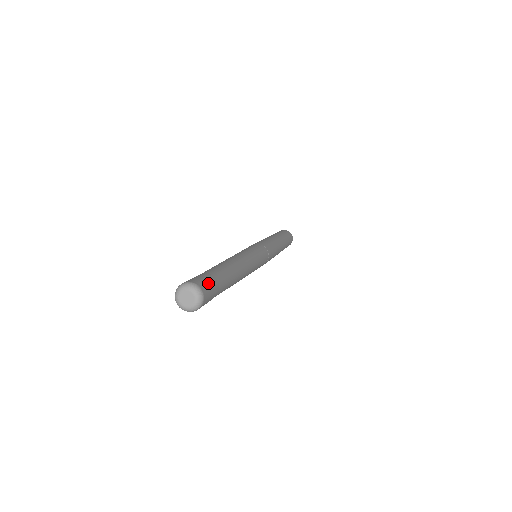
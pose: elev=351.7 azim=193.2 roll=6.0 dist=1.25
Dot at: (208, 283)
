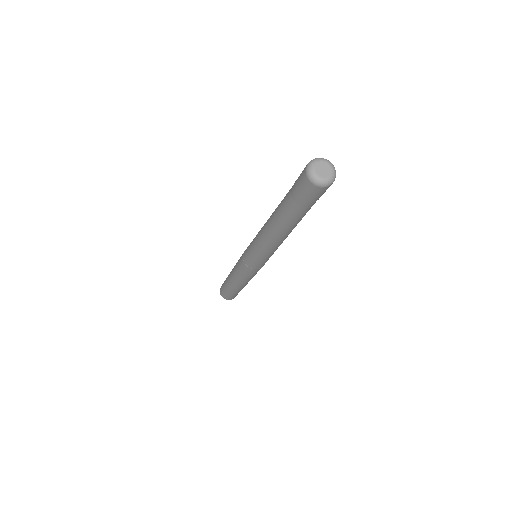
Dot at: occluded
